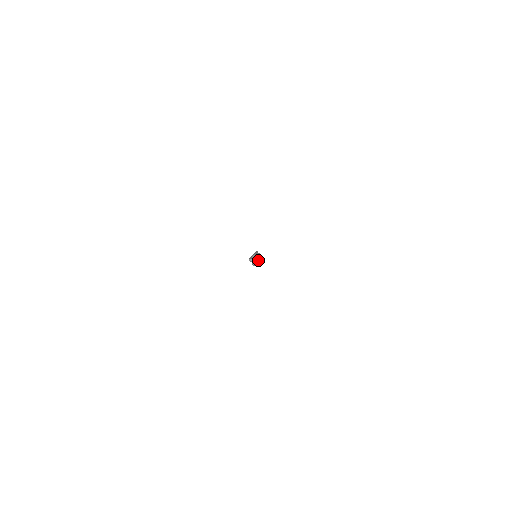
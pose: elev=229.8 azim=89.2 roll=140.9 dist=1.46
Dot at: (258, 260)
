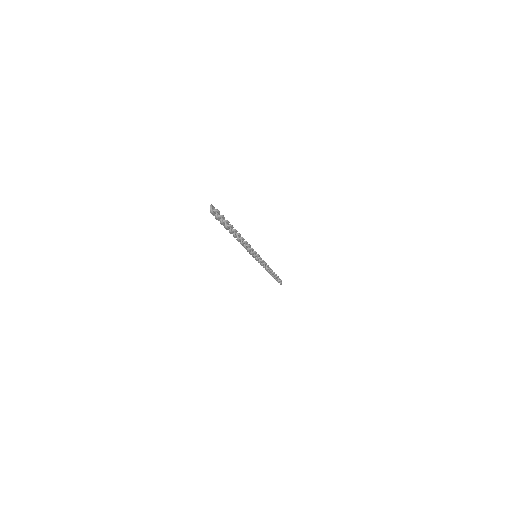
Dot at: (217, 210)
